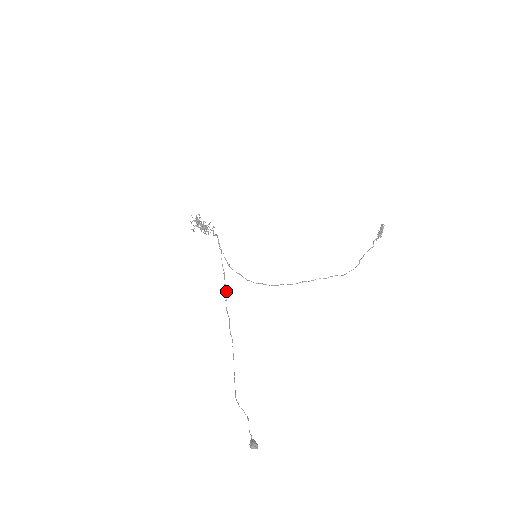
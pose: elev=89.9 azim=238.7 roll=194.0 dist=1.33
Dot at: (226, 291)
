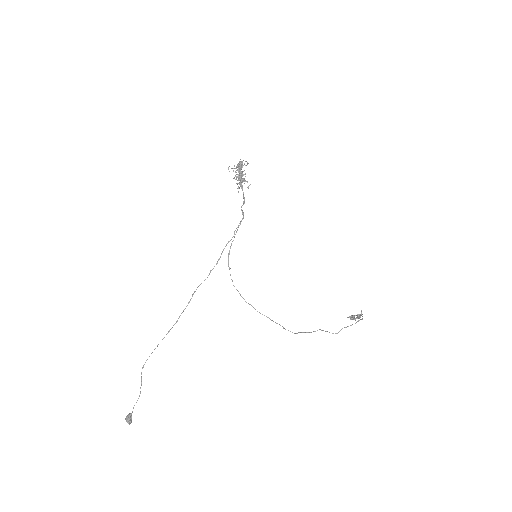
Dot at: (207, 277)
